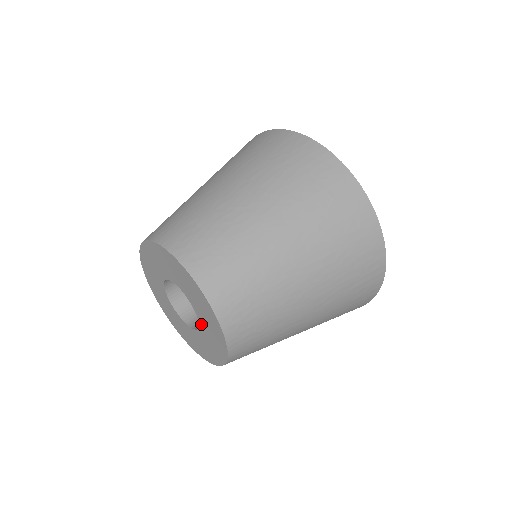
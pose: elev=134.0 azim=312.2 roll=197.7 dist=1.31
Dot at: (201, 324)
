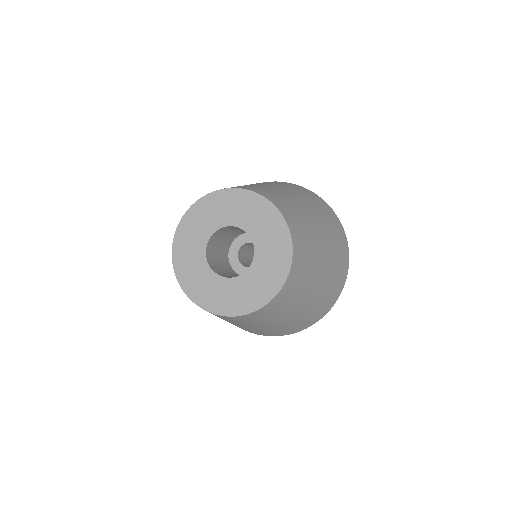
Dot at: (249, 273)
